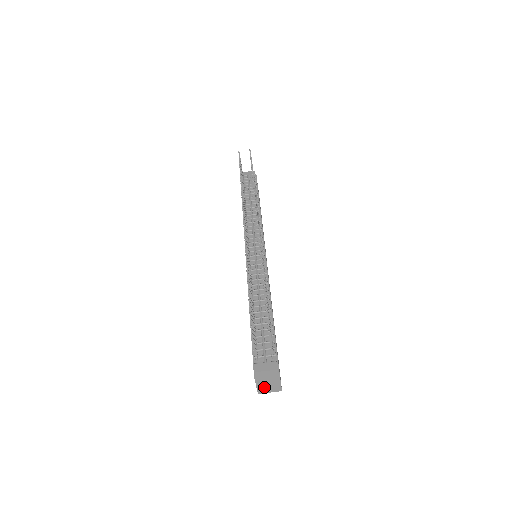
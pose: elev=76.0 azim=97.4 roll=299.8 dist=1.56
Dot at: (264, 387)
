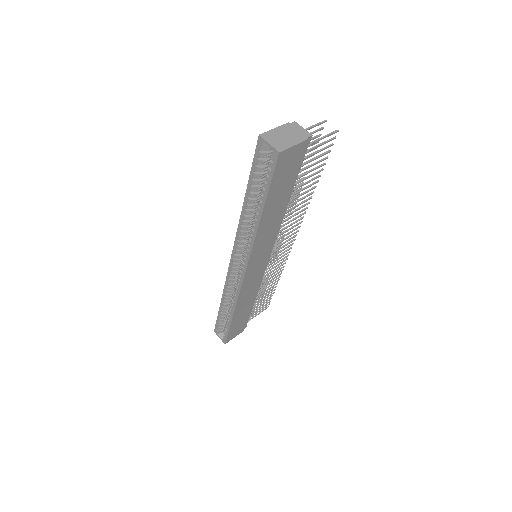
Dot at: (275, 136)
